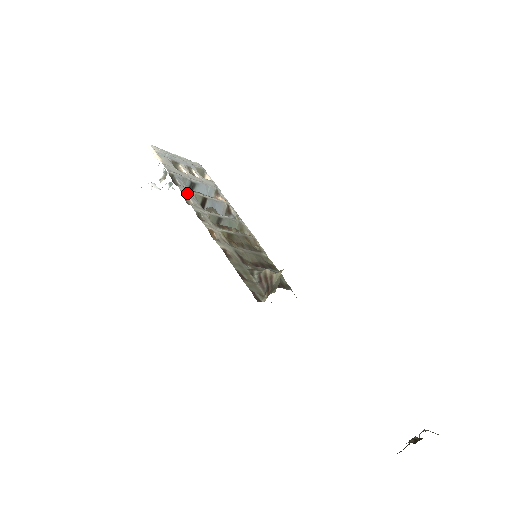
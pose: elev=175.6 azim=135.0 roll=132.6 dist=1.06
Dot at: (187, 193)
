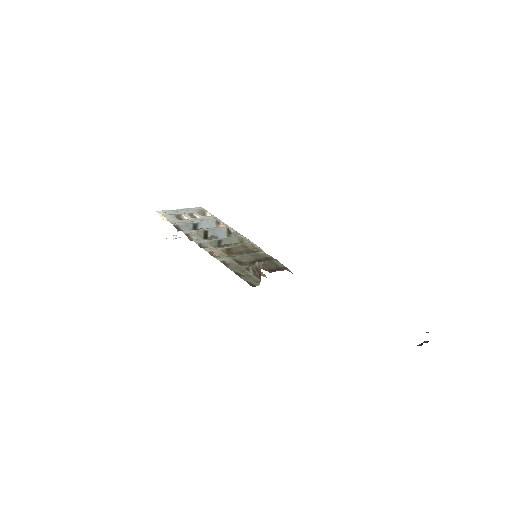
Dot at: (190, 233)
